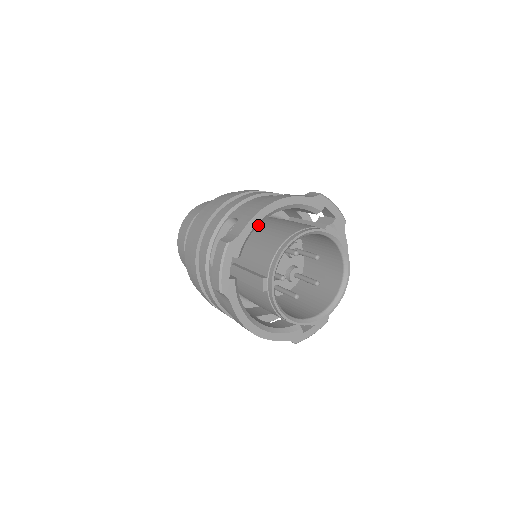
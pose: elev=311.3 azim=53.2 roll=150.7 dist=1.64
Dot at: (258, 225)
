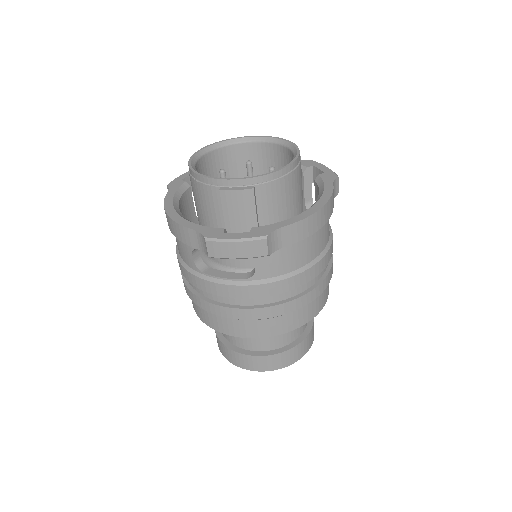
Dot at: occluded
